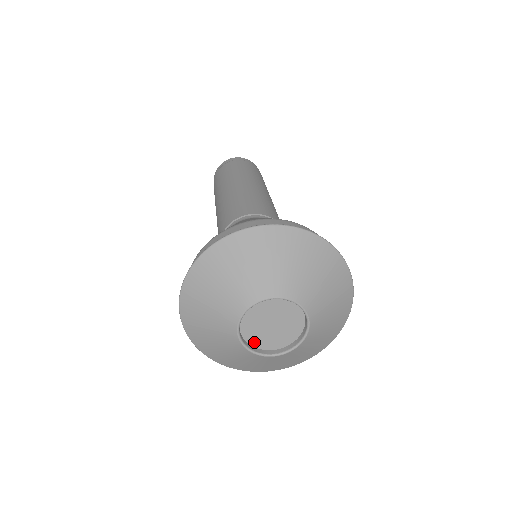
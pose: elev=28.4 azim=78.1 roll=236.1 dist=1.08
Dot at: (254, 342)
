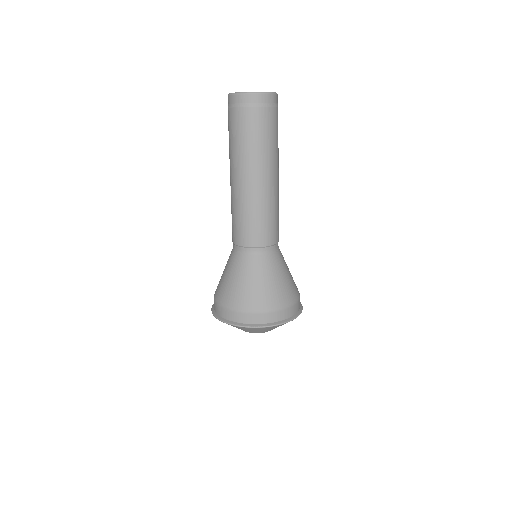
Dot at: occluded
